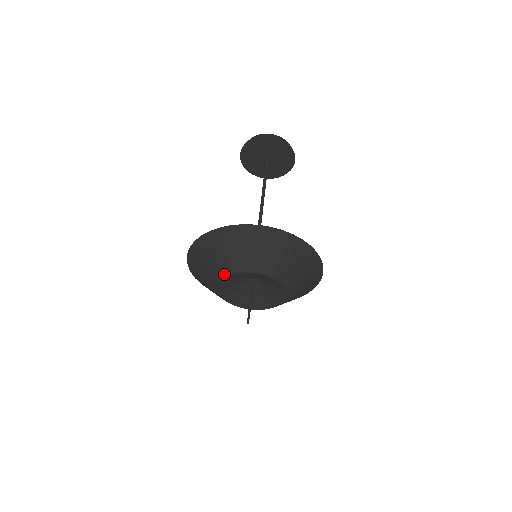
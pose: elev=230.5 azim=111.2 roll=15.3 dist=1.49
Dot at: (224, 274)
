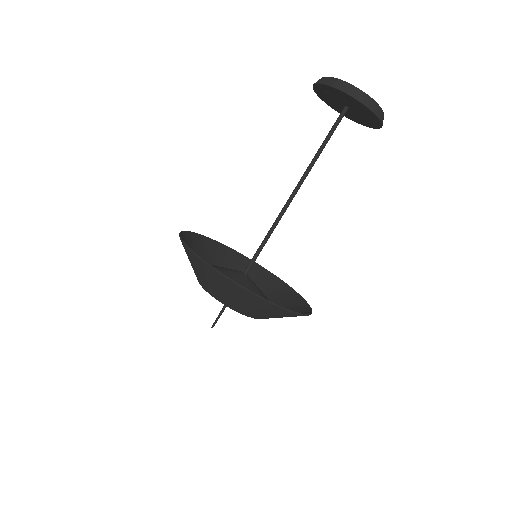
Dot at: (201, 285)
